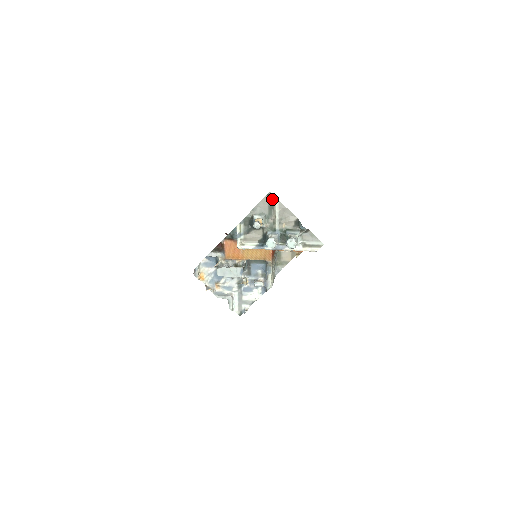
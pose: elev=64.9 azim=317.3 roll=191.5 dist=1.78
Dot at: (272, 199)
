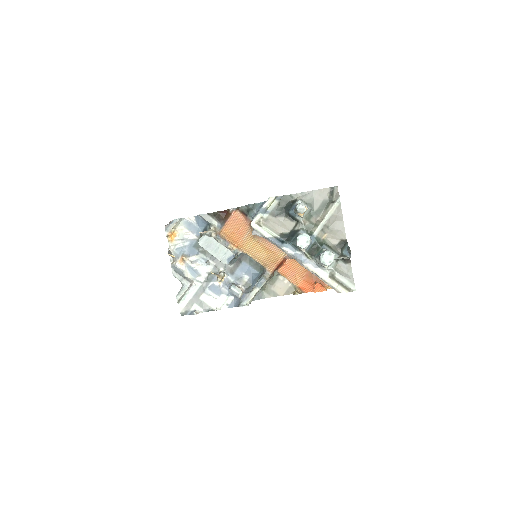
Dot at: (333, 196)
